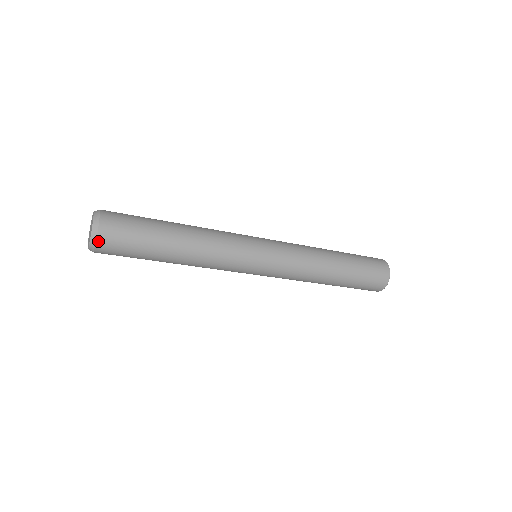
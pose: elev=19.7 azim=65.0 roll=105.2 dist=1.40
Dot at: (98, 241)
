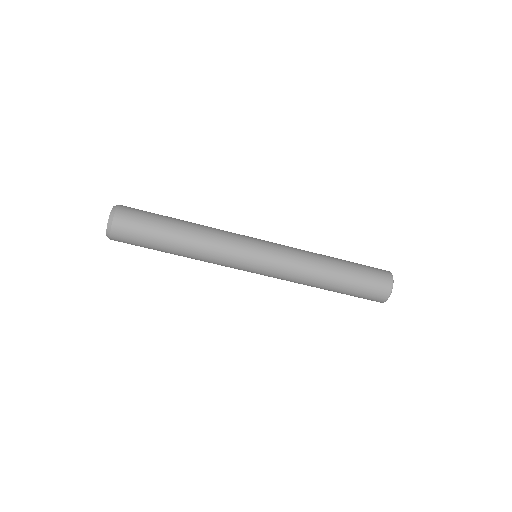
Dot at: (116, 215)
